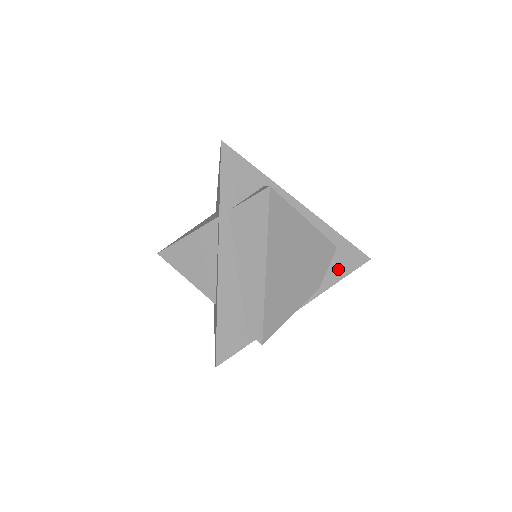
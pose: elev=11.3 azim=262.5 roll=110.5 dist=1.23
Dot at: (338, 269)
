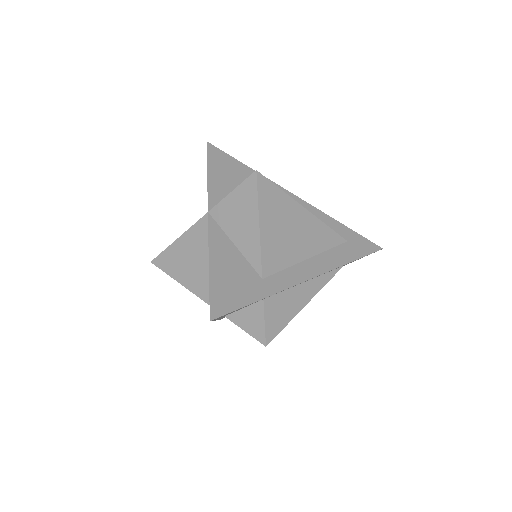
Dot at: occluded
